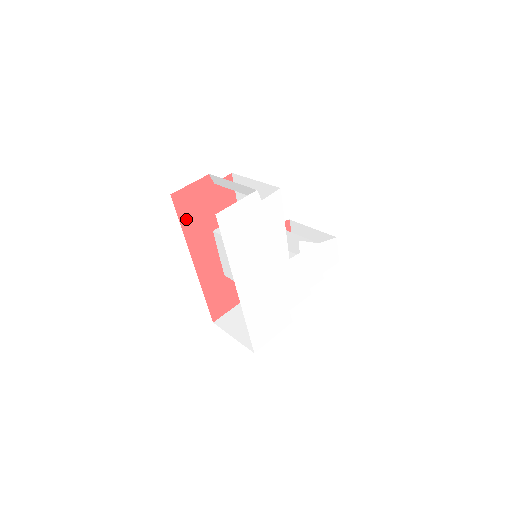
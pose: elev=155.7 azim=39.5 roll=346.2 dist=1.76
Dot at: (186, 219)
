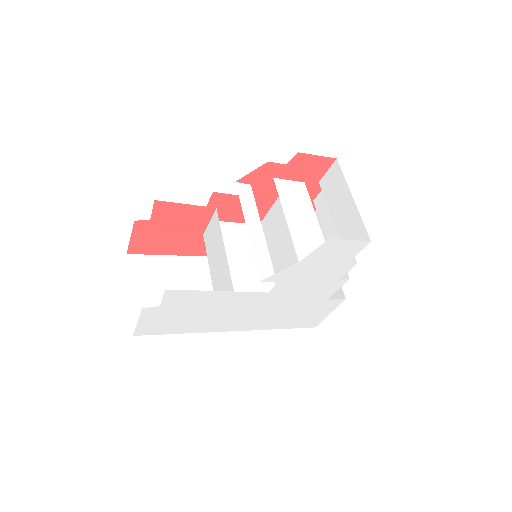
Dot at: (165, 250)
